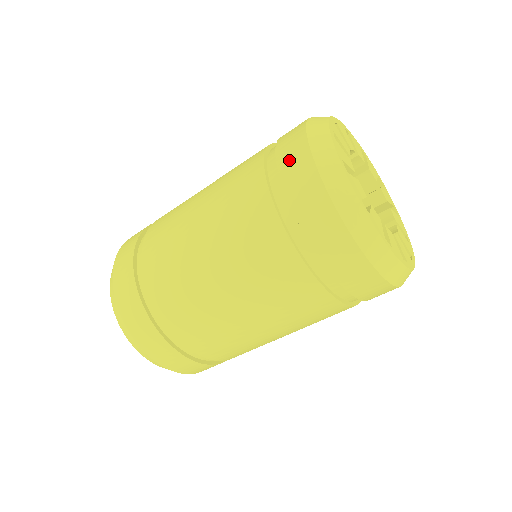
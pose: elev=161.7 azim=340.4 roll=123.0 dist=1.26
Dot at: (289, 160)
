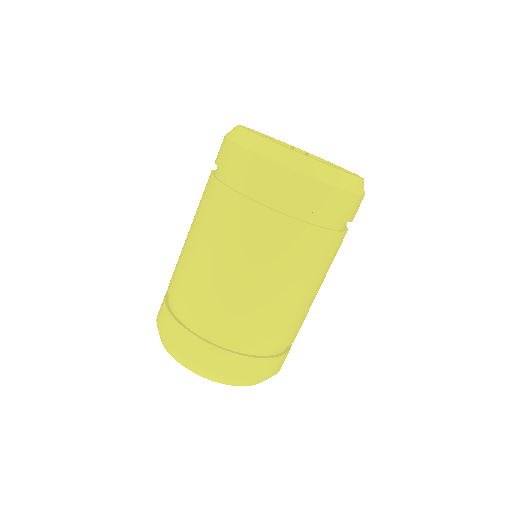
Dot at: occluded
